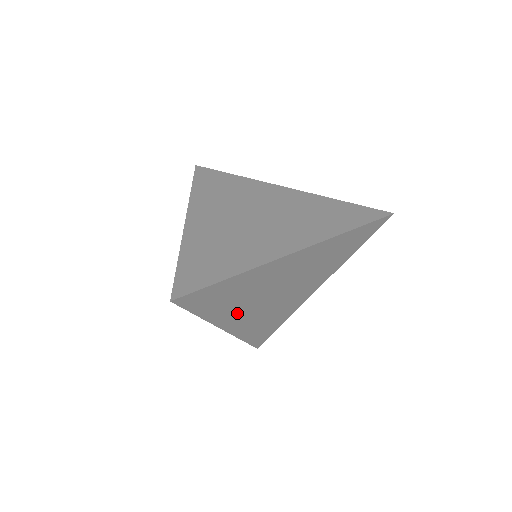
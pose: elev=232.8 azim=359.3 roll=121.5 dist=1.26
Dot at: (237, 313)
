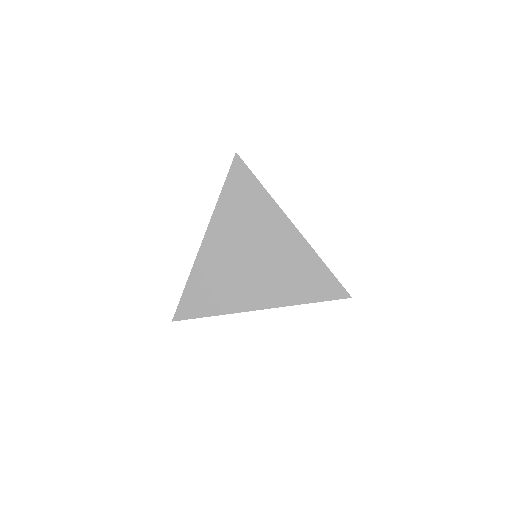
Dot at: occluded
